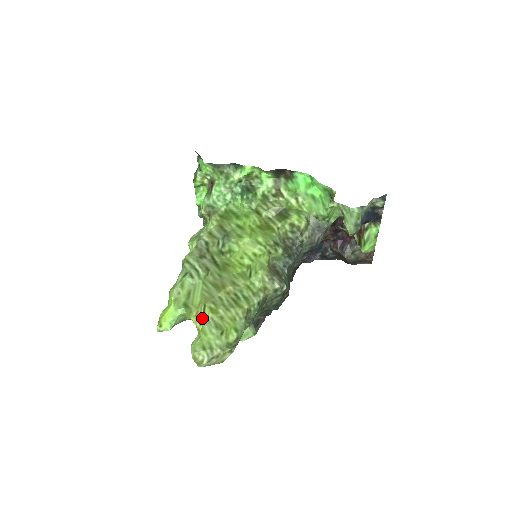
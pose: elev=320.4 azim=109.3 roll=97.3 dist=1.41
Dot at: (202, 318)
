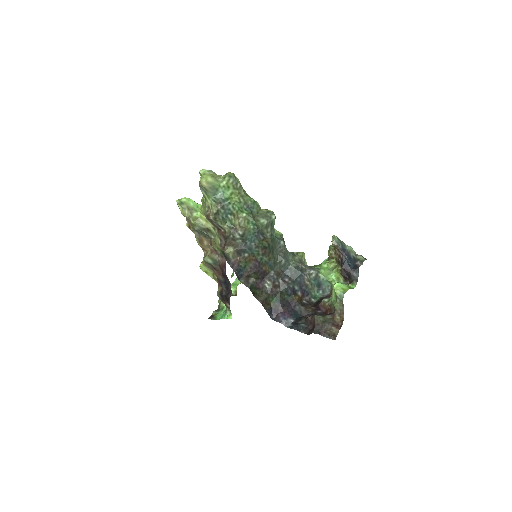
Dot at: occluded
